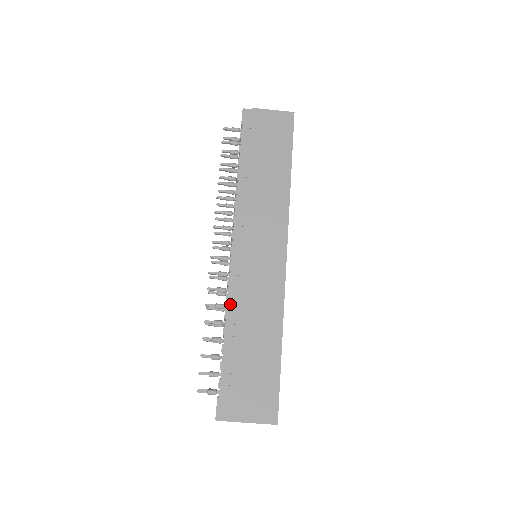
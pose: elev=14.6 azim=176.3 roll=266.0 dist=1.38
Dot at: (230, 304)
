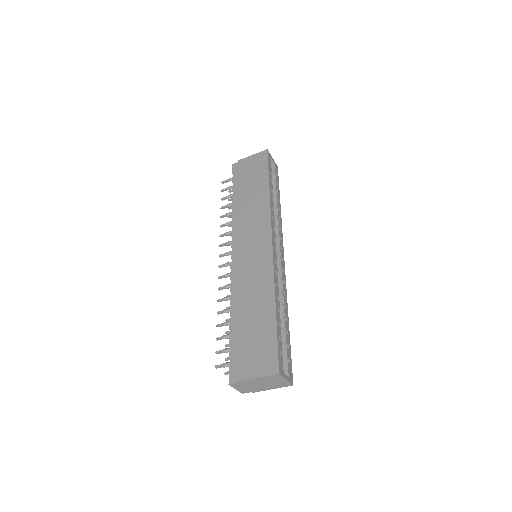
Dot at: (233, 293)
